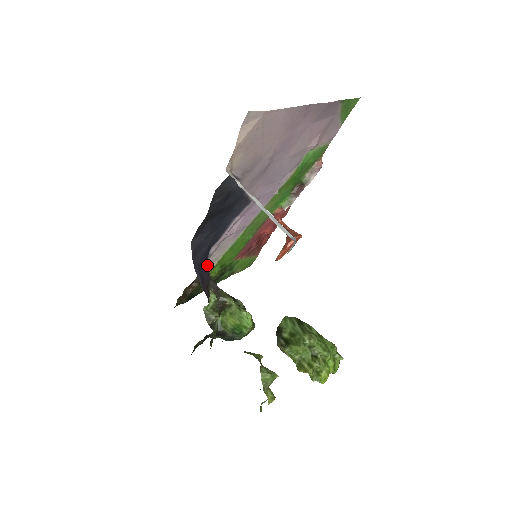
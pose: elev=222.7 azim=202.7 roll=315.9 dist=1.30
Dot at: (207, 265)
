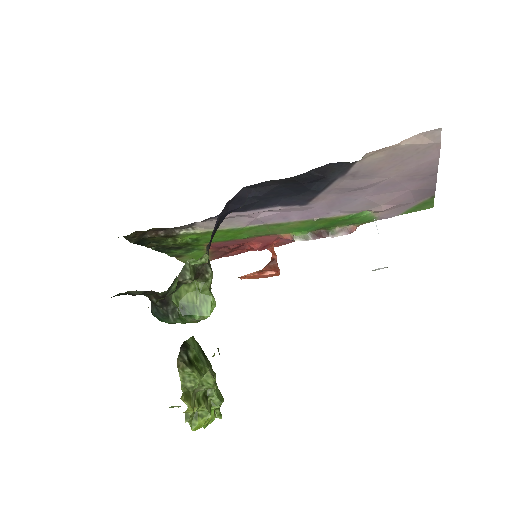
Dot at: occluded
